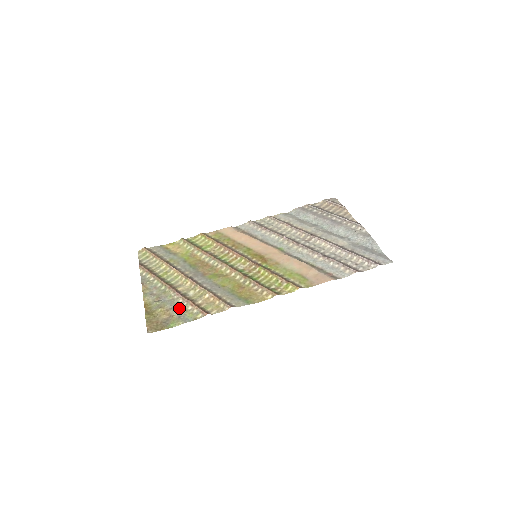
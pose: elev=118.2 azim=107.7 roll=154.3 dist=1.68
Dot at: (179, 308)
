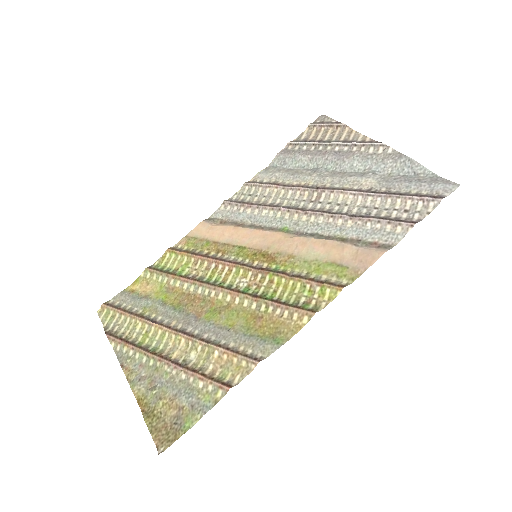
Dot at: (186, 391)
